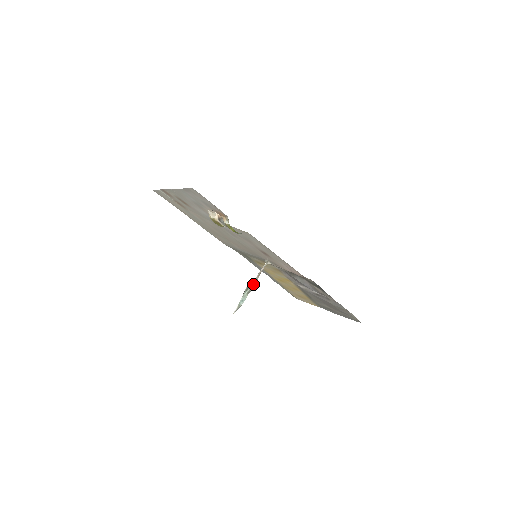
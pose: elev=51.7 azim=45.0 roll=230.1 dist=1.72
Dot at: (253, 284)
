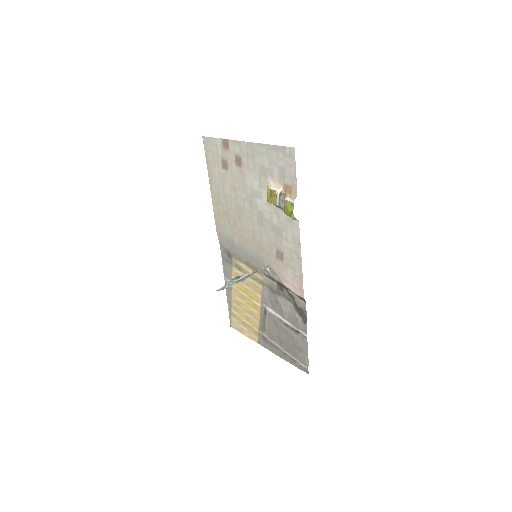
Dot at: (246, 277)
